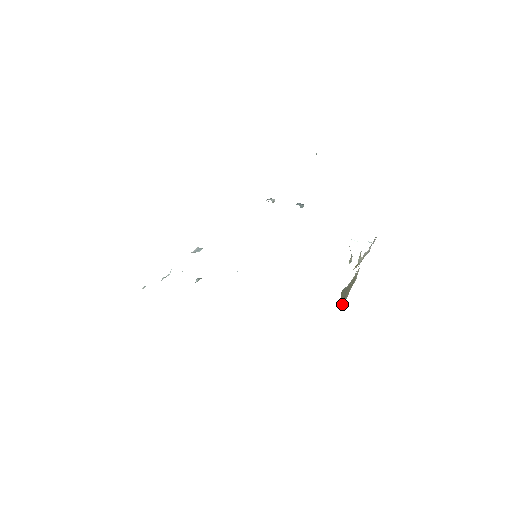
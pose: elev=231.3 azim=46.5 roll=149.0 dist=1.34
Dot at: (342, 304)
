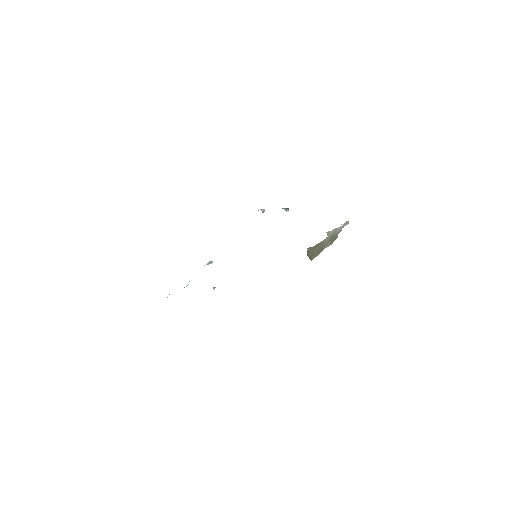
Dot at: (310, 258)
